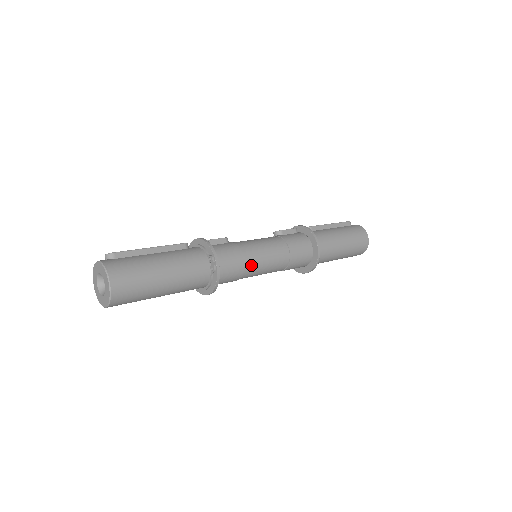
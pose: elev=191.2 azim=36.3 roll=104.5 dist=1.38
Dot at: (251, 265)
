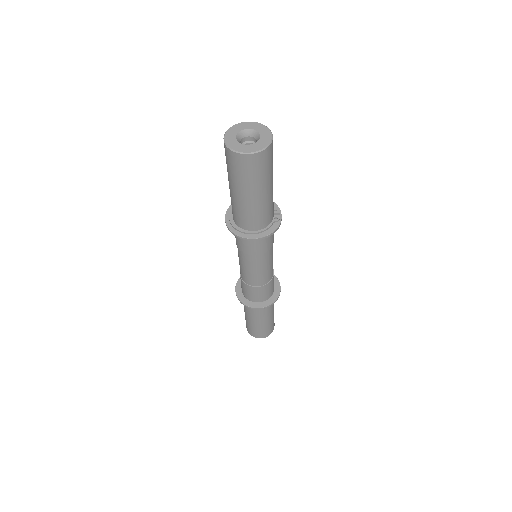
Dot at: (271, 251)
